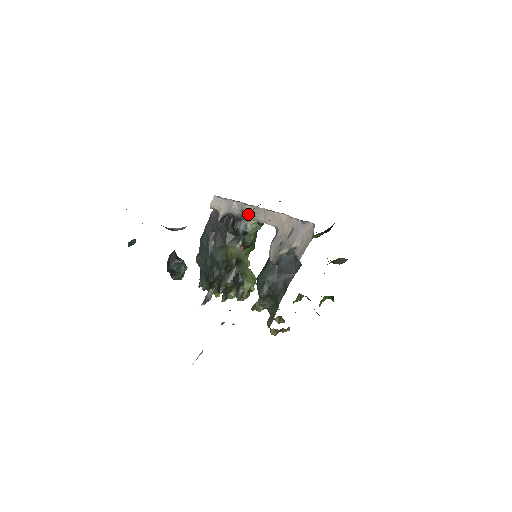
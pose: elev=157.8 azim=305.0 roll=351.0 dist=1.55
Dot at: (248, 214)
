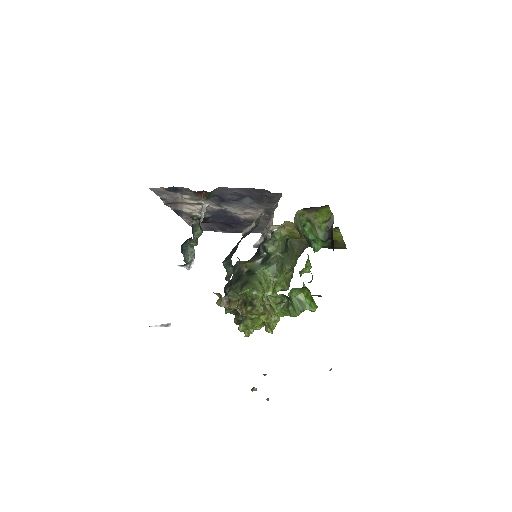
Dot at: occluded
